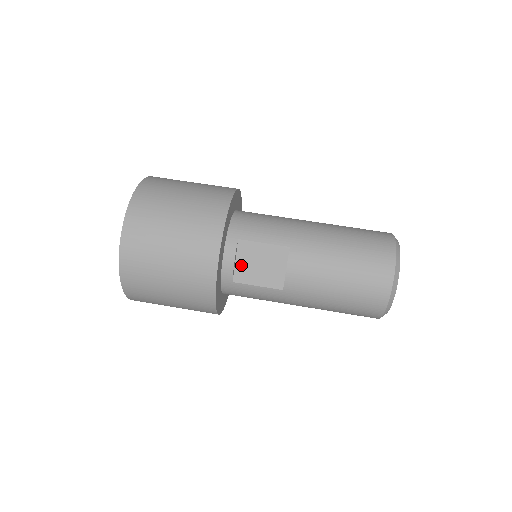
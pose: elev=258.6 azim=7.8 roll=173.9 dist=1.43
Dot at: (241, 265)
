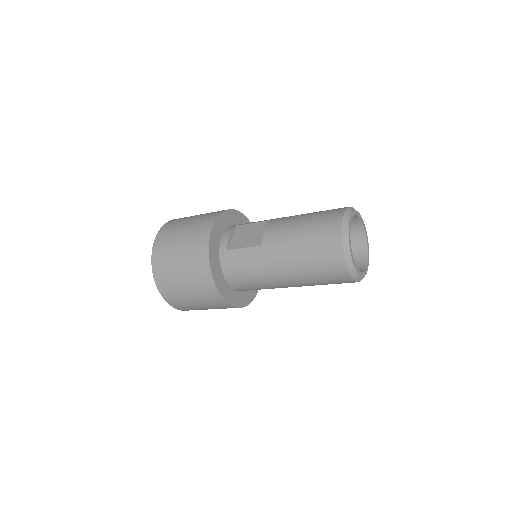
Dot at: (235, 239)
